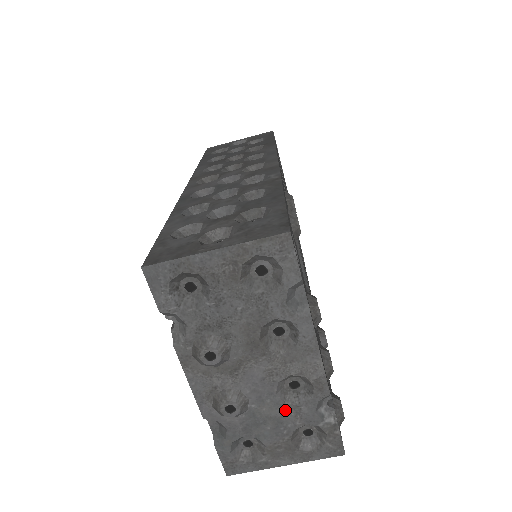
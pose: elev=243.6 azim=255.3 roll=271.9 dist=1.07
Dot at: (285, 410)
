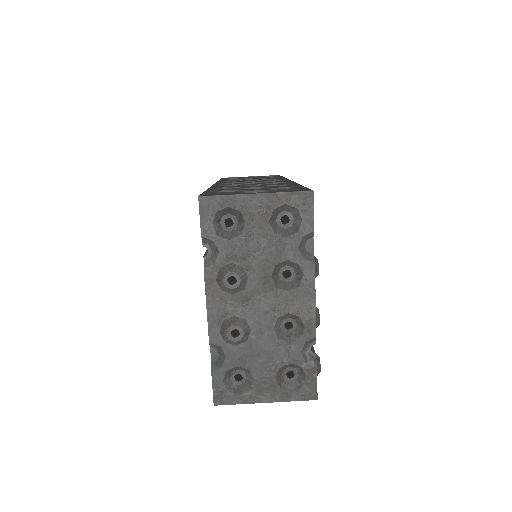
Dot at: (277, 346)
